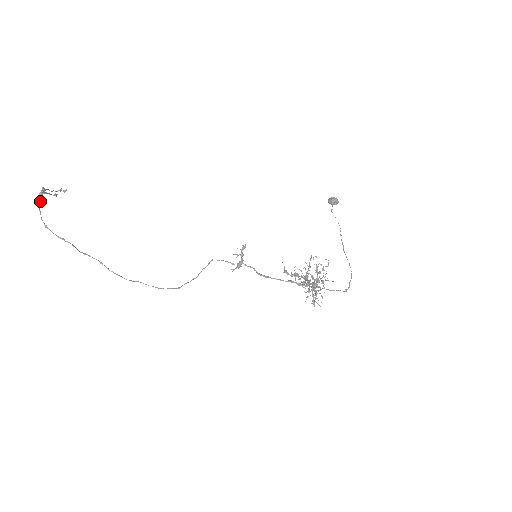
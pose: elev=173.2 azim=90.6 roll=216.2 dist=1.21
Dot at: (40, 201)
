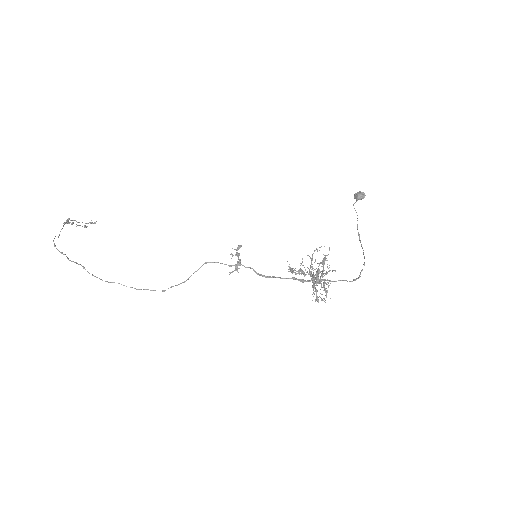
Dot at: (62, 228)
